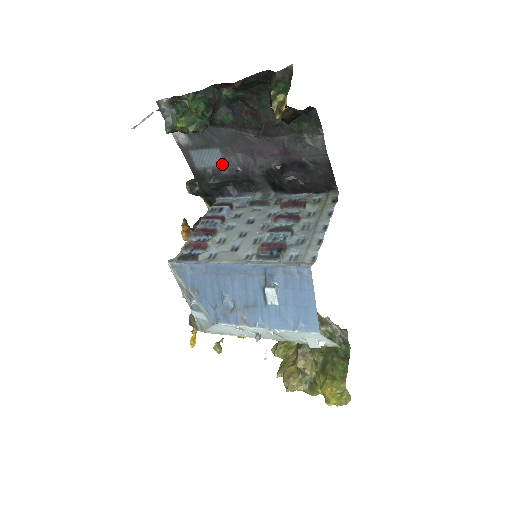
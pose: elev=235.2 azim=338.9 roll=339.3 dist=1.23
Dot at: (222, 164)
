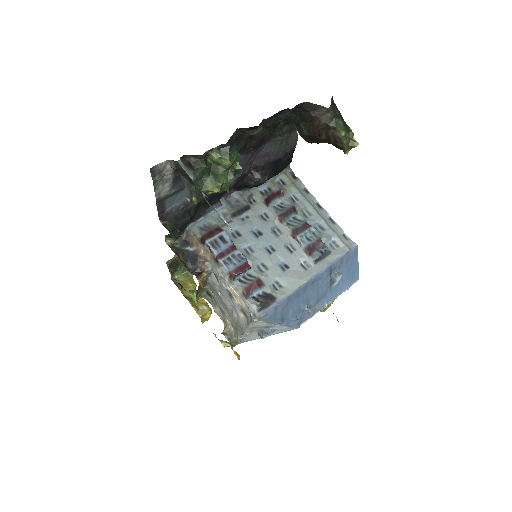
Dot at: occluded
